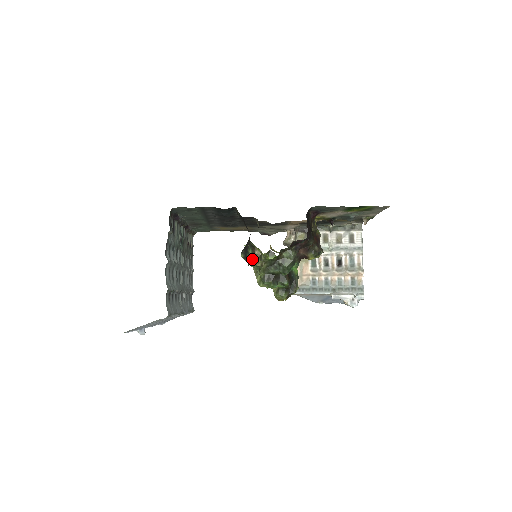
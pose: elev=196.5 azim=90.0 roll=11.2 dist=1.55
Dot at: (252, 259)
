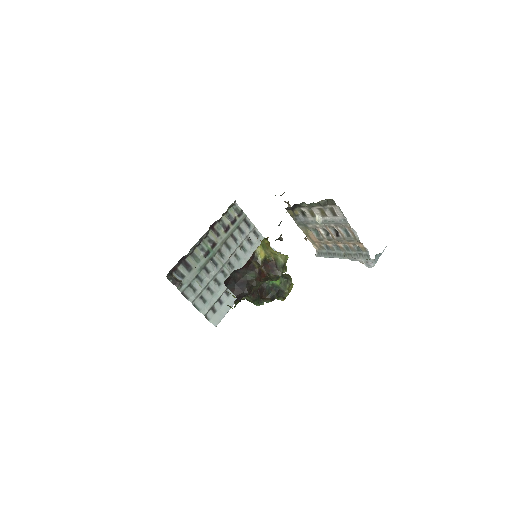
Dot at: occluded
